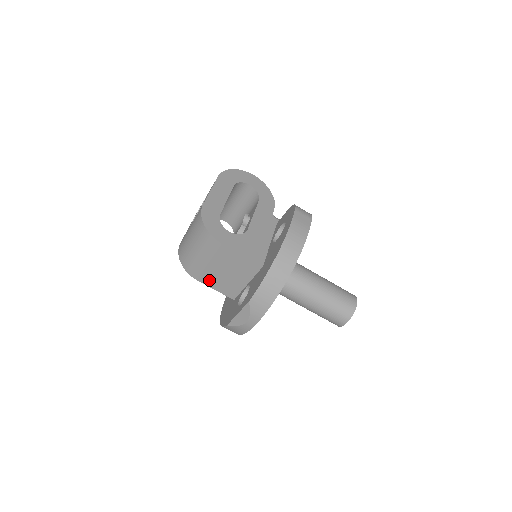
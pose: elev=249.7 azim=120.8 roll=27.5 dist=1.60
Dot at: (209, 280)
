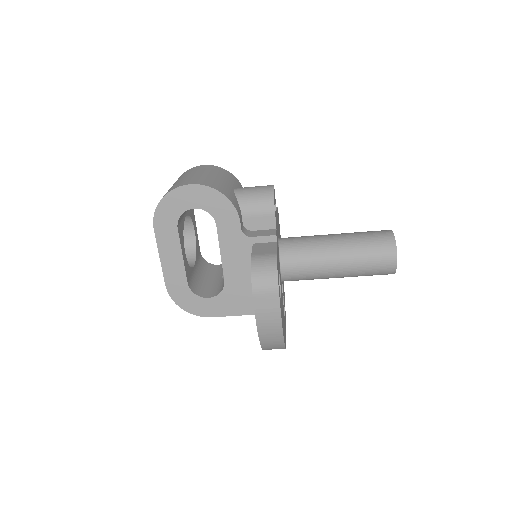
Dot at: occluded
